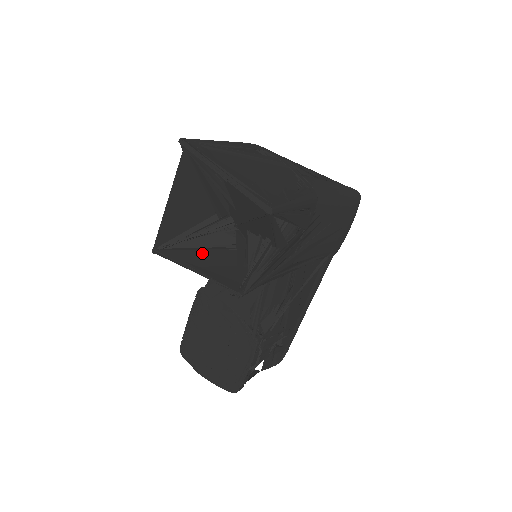
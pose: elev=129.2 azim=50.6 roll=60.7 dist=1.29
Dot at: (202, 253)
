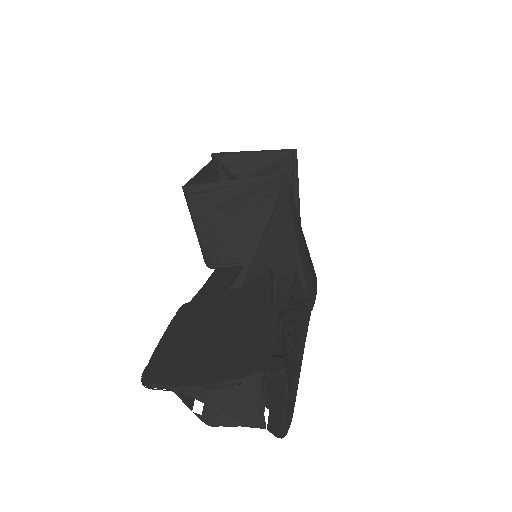
Dot at: occluded
